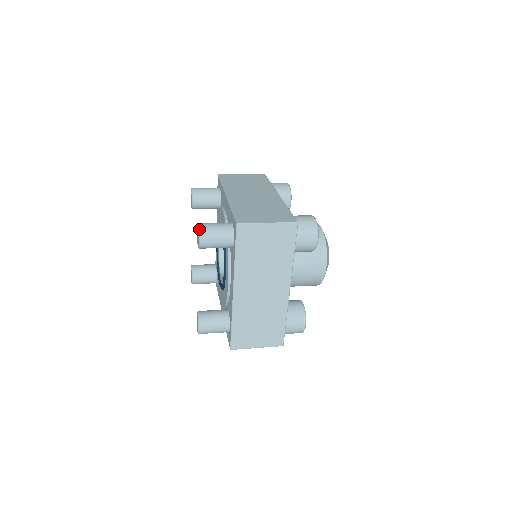
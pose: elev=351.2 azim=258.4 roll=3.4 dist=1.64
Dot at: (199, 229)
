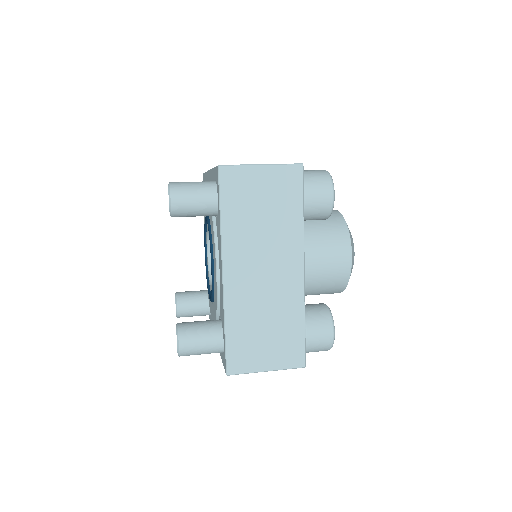
Dot at: (169, 185)
